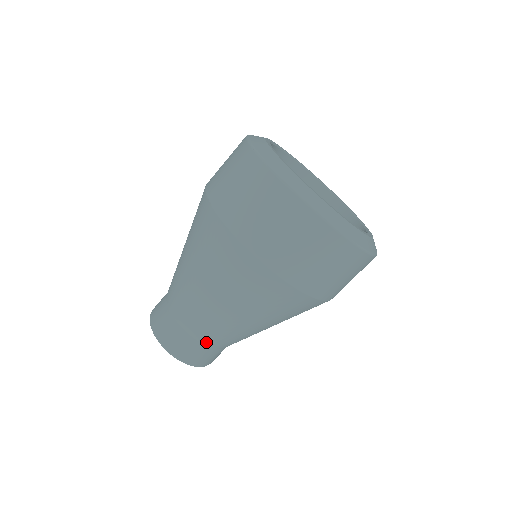
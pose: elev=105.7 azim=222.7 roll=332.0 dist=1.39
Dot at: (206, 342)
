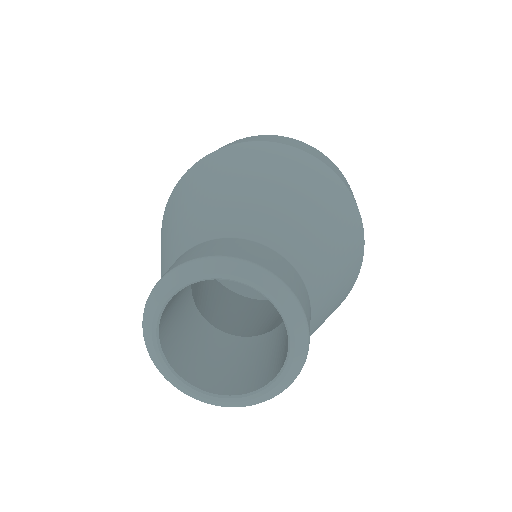
Dot at: (287, 254)
